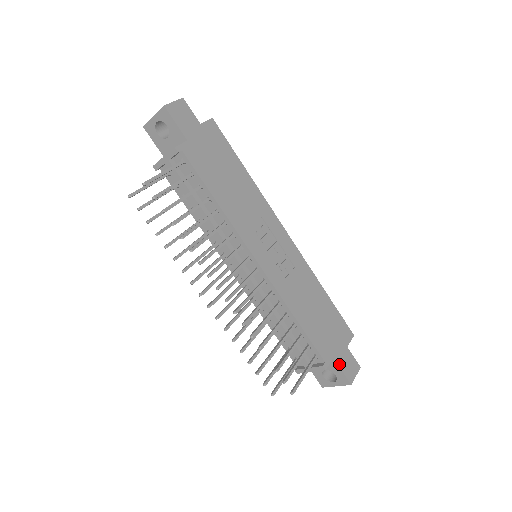
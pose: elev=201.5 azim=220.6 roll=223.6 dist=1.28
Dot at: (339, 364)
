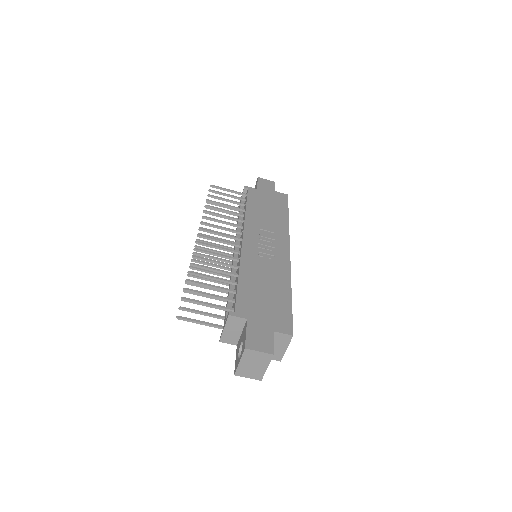
Dot at: (249, 327)
